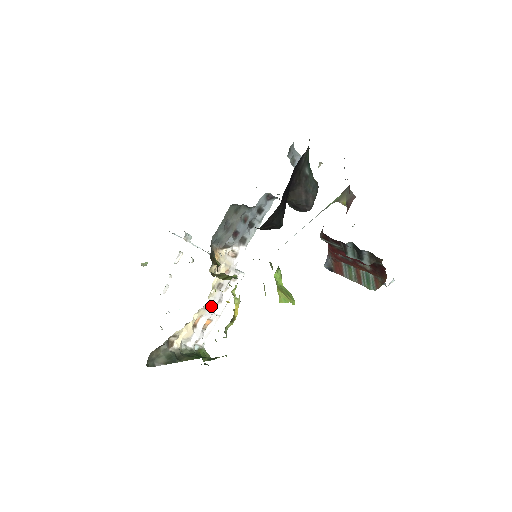
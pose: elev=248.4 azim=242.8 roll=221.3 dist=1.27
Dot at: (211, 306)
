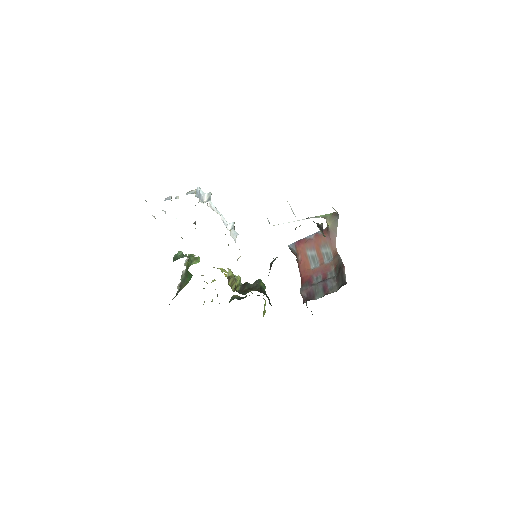
Dot at: occluded
